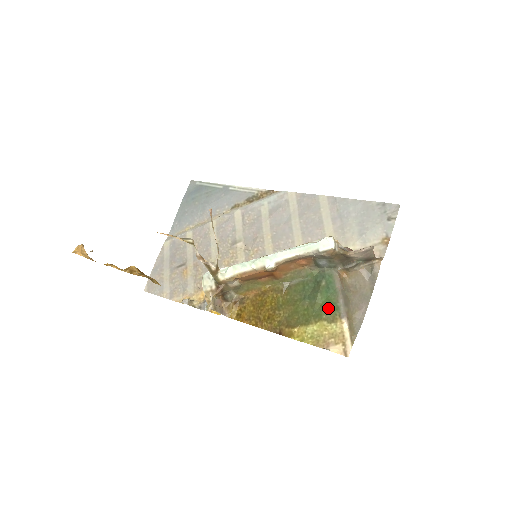
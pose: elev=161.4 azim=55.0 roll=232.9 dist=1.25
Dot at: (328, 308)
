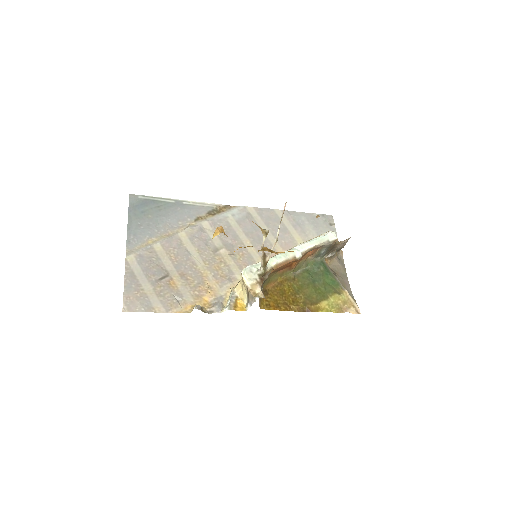
Dot at: (333, 285)
